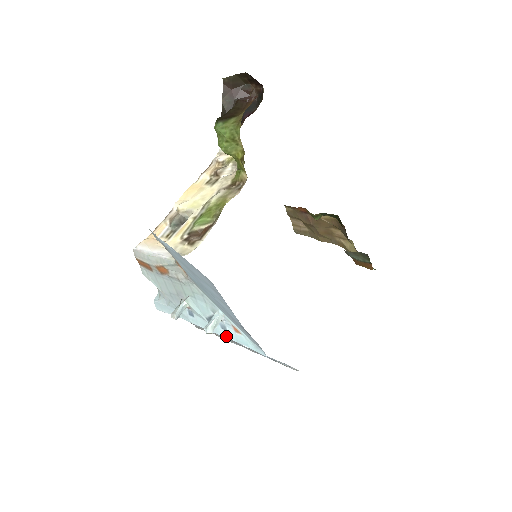
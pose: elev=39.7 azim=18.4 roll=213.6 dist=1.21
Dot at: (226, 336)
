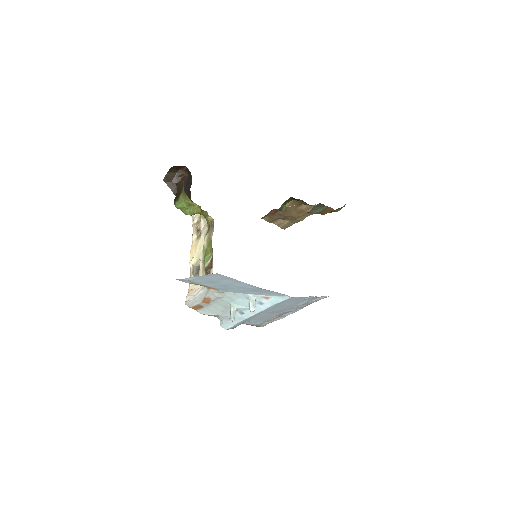
Dot at: (266, 307)
